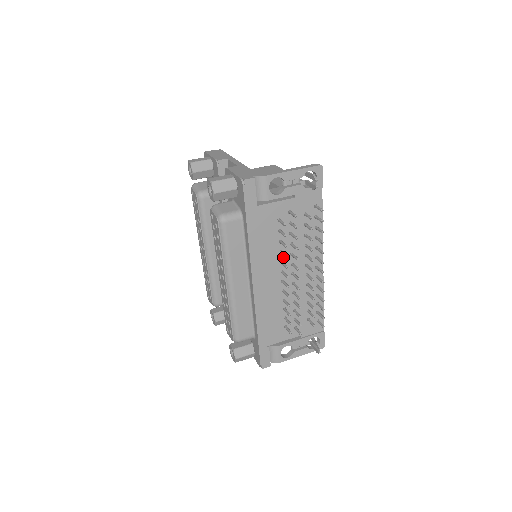
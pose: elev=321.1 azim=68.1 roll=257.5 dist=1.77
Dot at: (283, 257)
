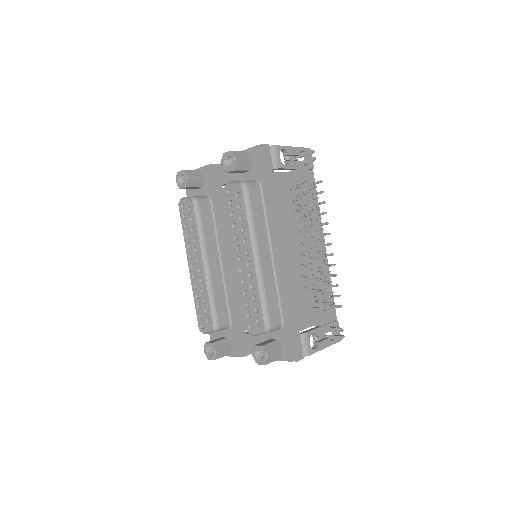
Dot at: (296, 229)
